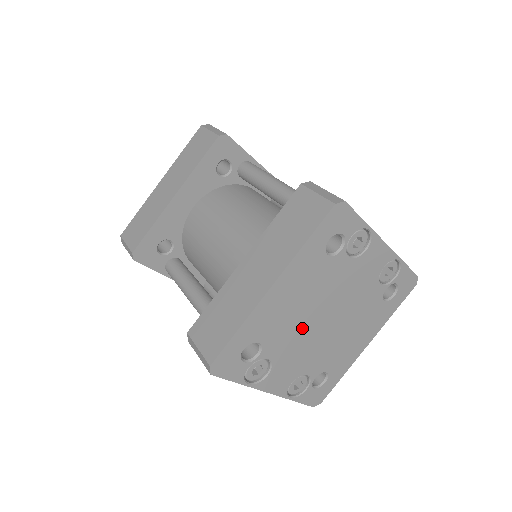
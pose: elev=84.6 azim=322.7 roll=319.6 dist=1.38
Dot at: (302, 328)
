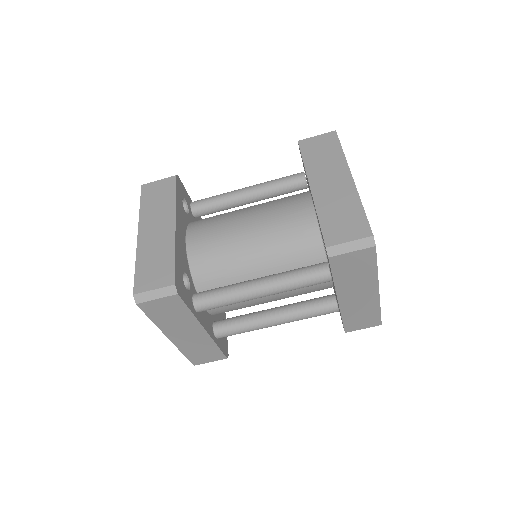
Dot at: occluded
